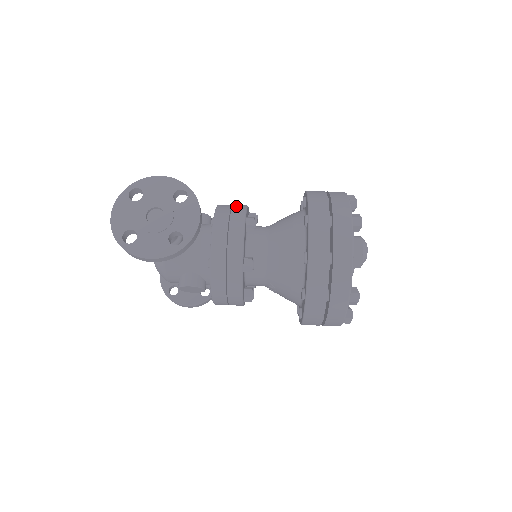
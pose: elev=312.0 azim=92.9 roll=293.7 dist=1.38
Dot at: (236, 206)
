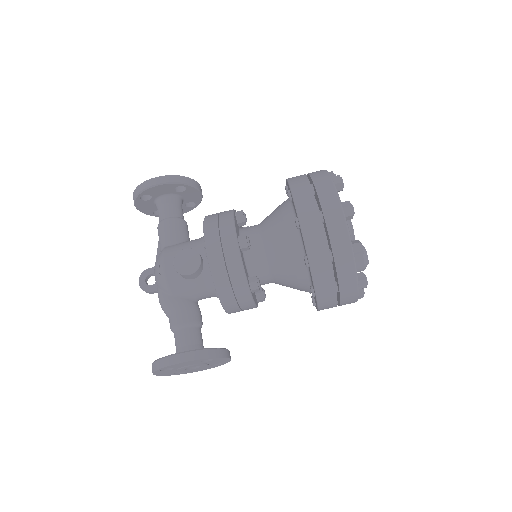
Dot at: (234, 278)
